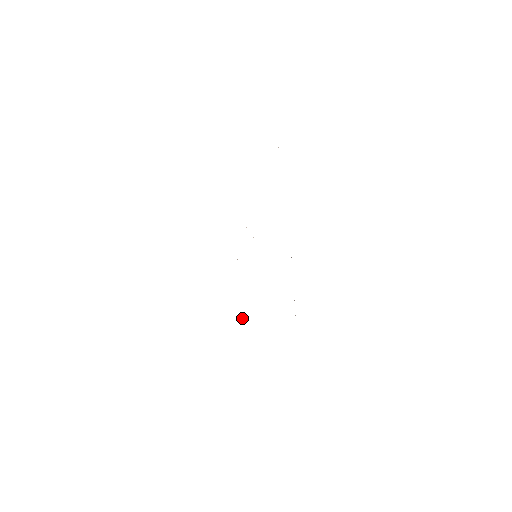
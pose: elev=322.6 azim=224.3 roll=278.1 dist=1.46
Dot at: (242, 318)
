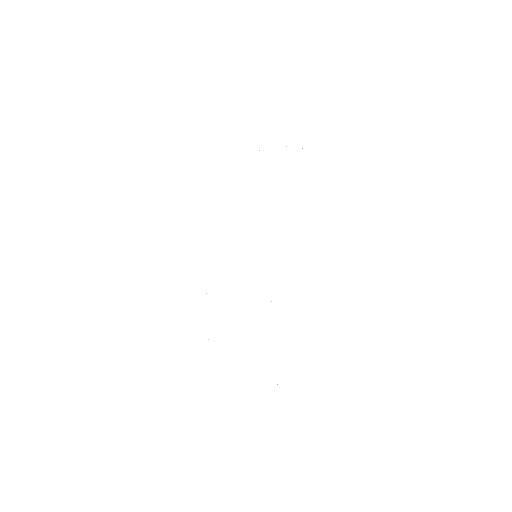
Dot at: occluded
